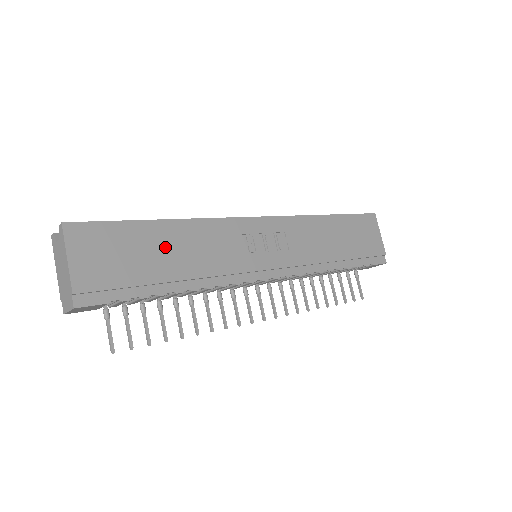
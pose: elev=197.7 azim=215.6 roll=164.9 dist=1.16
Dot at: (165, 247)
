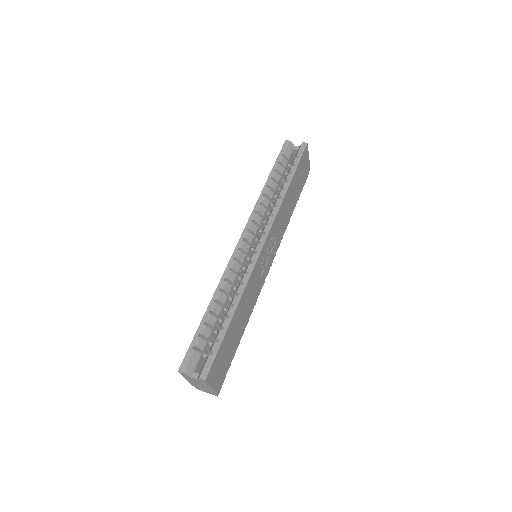
Dot at: (237, 326)
